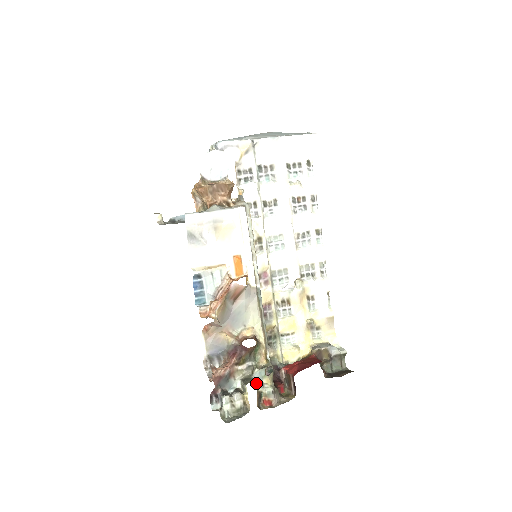
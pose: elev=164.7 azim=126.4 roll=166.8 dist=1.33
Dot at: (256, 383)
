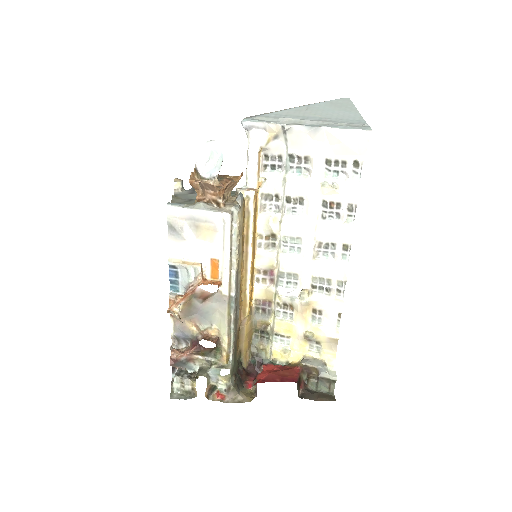
Dot at: (209, 377)
